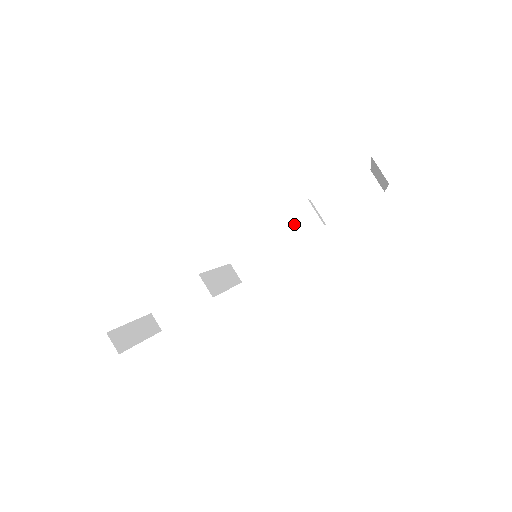
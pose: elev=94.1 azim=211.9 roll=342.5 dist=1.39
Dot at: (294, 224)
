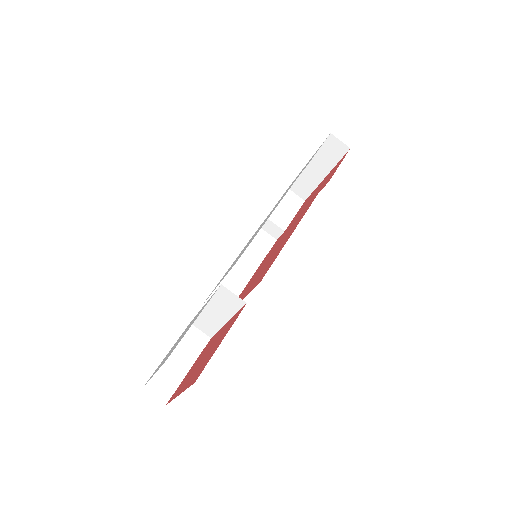
Dot at: (245, 250)
